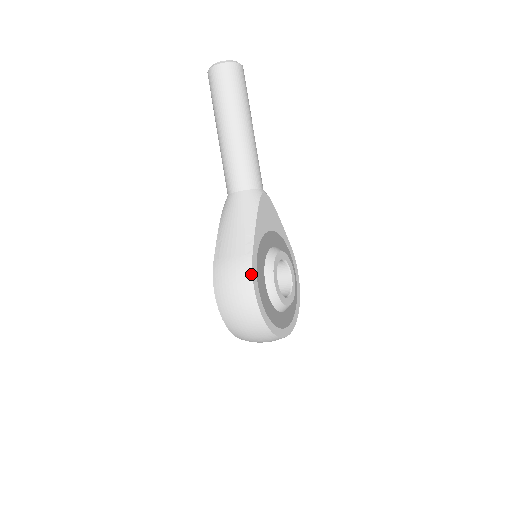
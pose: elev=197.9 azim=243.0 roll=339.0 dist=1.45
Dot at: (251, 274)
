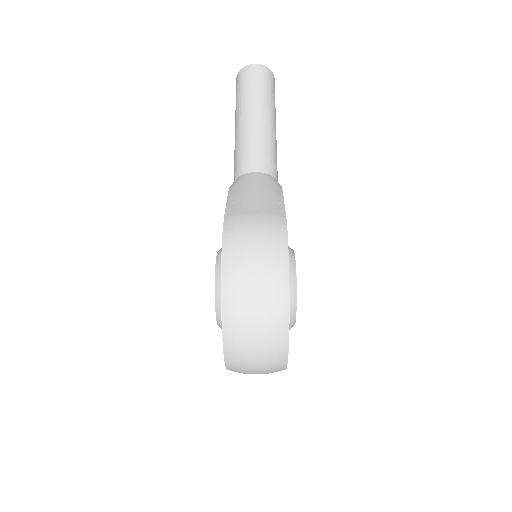
Dot at: (286, 234)
